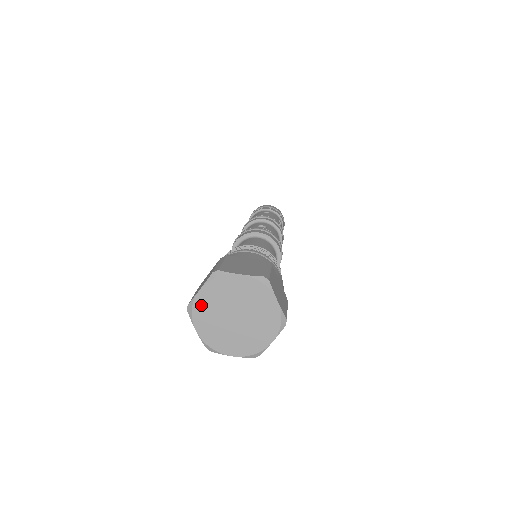
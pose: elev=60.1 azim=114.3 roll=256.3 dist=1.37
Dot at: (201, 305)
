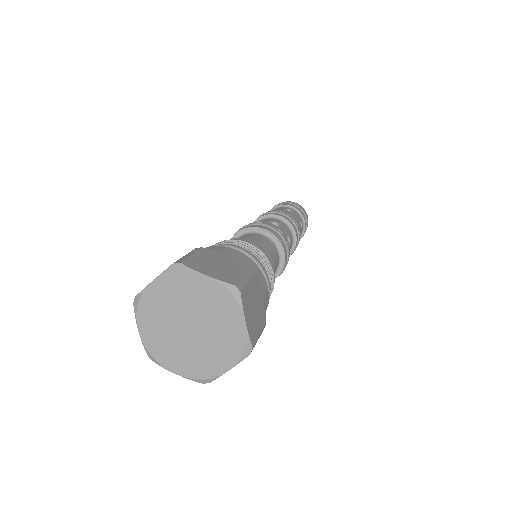
Dot at: (150, 301)
